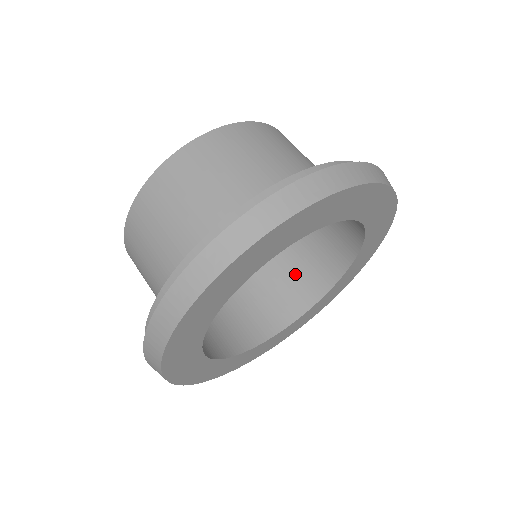
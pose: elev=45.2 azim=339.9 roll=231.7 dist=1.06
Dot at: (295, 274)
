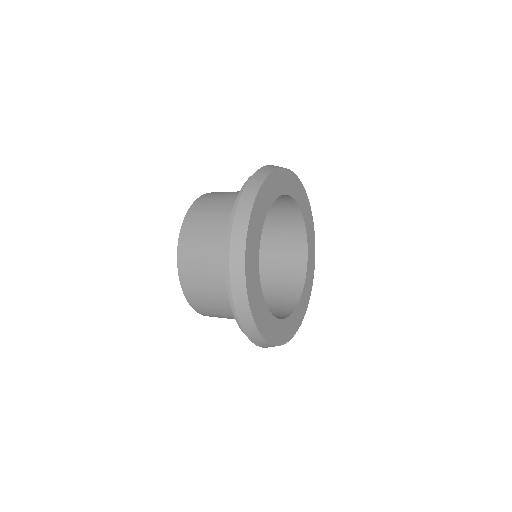
Dot at: (284, 237)
